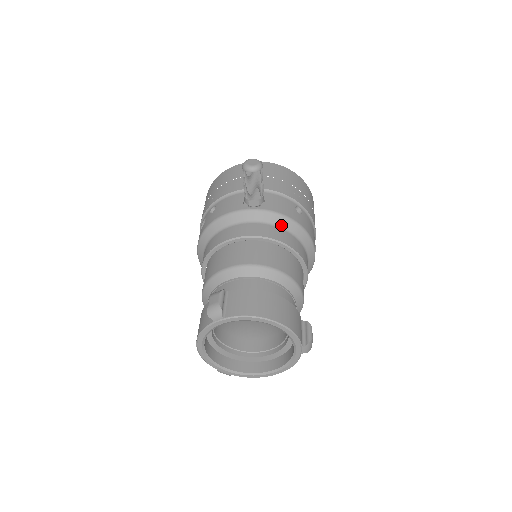
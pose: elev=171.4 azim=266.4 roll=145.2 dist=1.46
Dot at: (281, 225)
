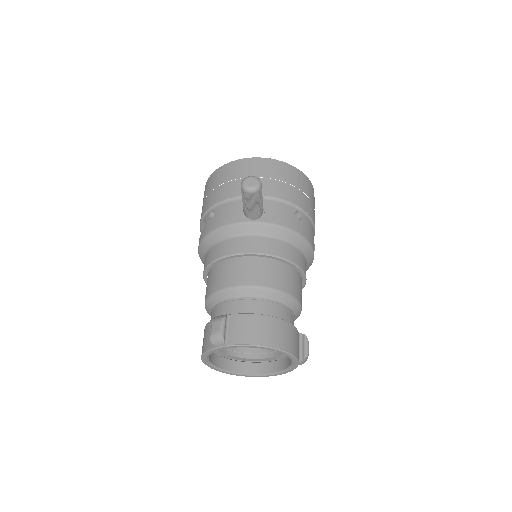
Dot at: (280, 237)
